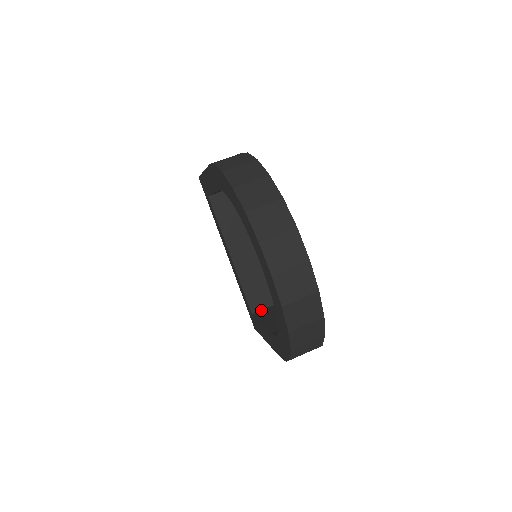
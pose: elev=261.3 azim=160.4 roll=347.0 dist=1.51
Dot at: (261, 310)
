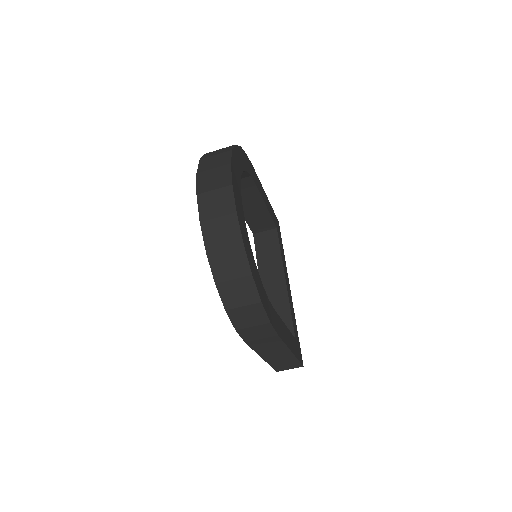
Dot at: occluded
